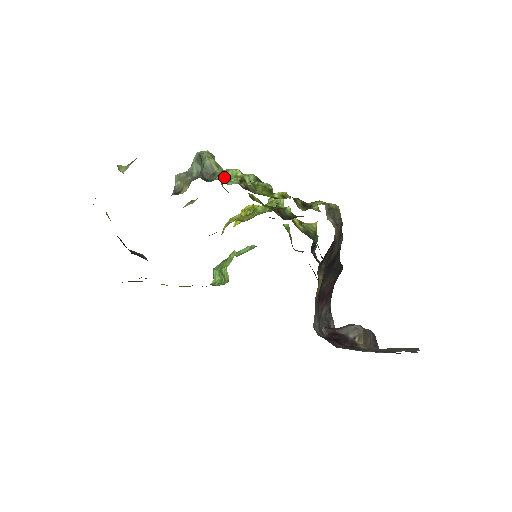
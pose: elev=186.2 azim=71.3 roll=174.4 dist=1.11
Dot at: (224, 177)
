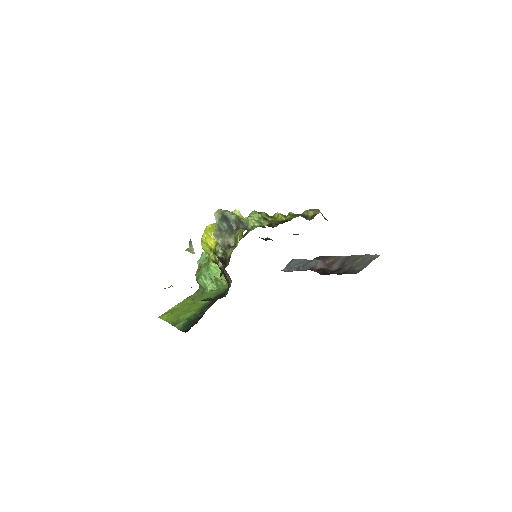
Dot at: (258, 222)
